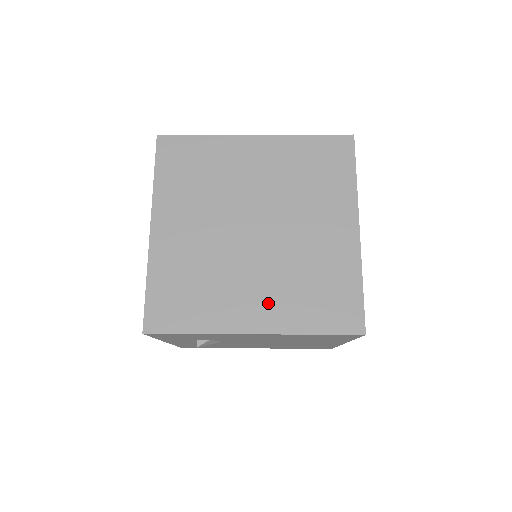
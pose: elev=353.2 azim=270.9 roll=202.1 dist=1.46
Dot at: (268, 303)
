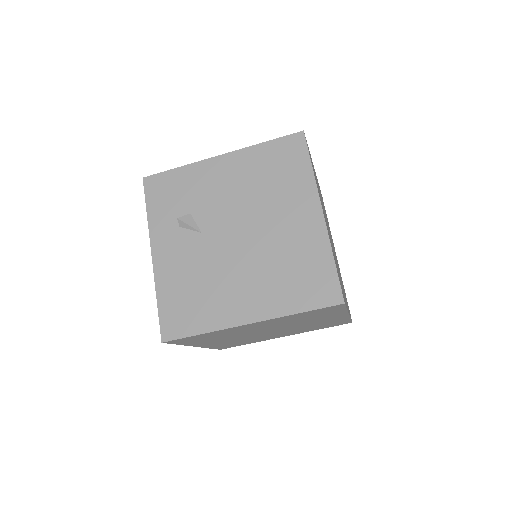
Dot at: occluded
